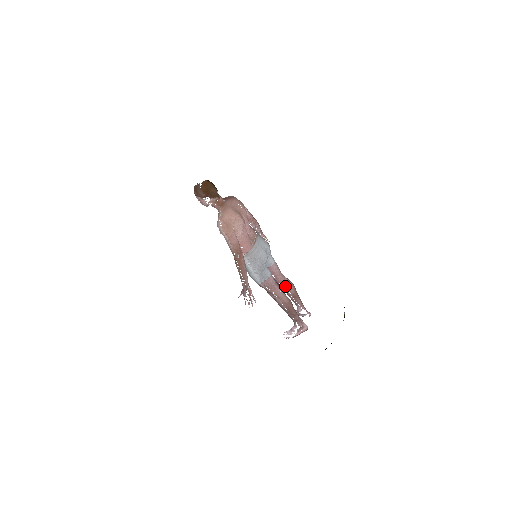
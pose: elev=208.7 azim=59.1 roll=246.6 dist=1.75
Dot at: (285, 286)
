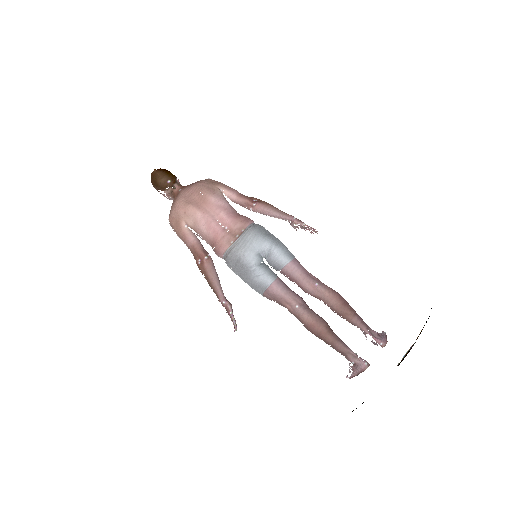
Dot at: (318, 297)
